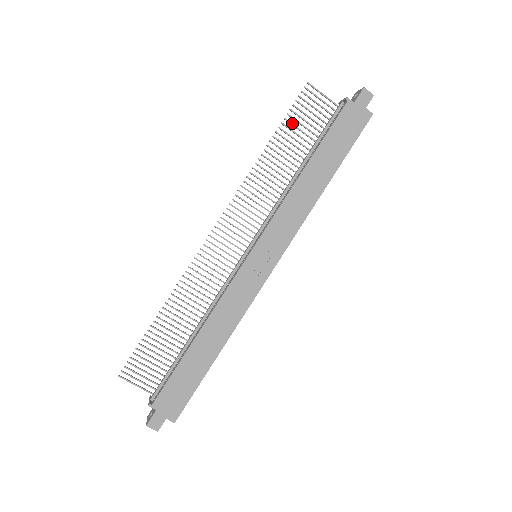
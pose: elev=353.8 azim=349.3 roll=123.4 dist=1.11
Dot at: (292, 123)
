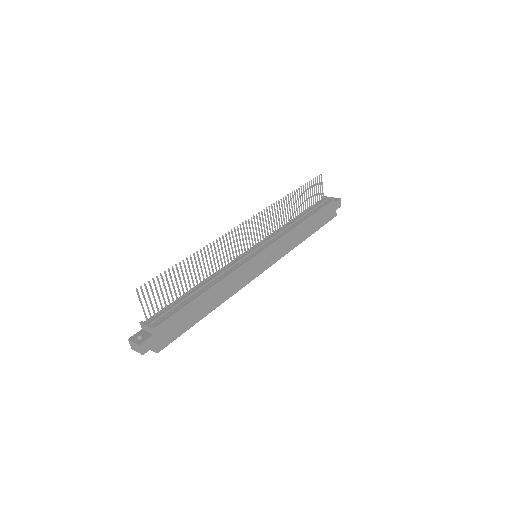
Dot at: (306, 189)
